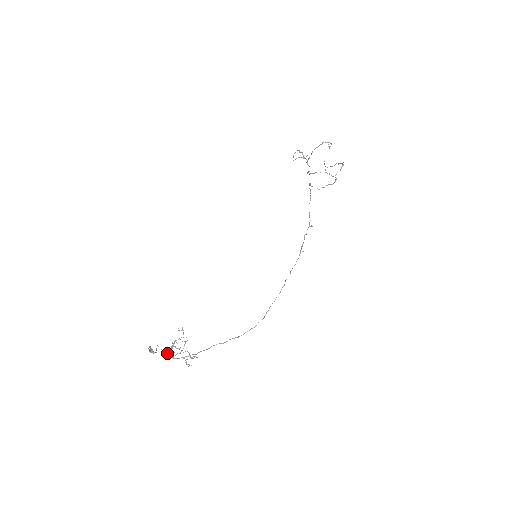
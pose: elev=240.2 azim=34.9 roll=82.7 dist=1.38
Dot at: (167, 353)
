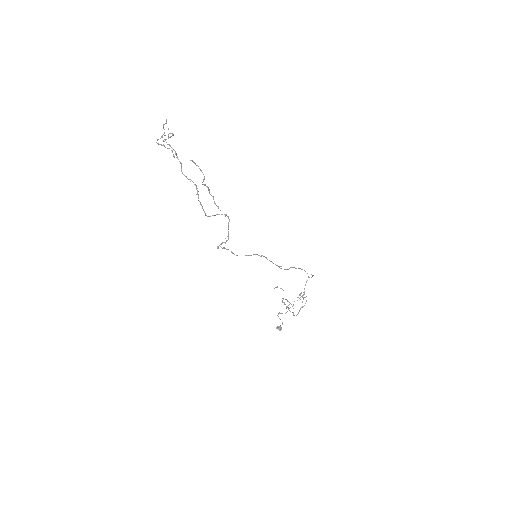
Dot at: occluded
